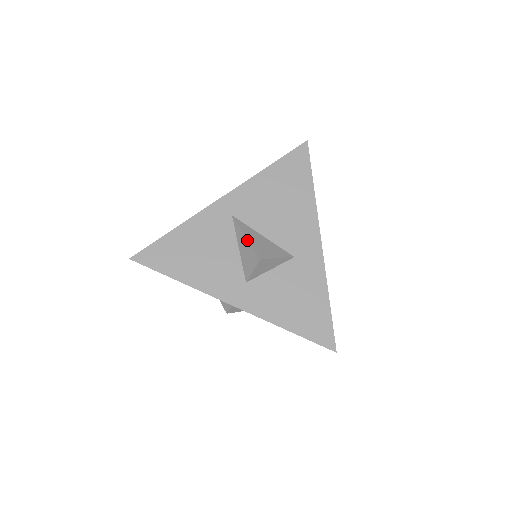
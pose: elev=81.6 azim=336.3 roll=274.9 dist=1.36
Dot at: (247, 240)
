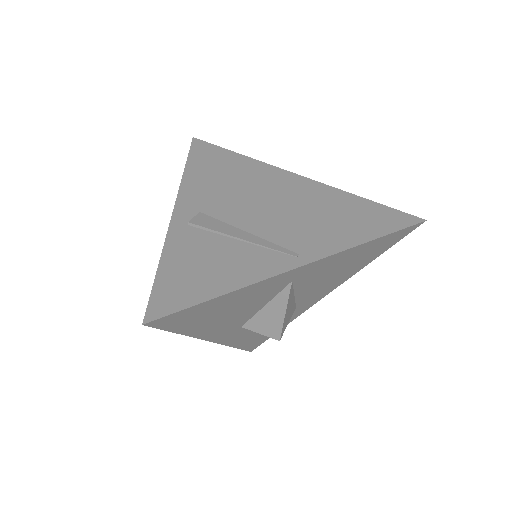
Dot at: (284, 317)
